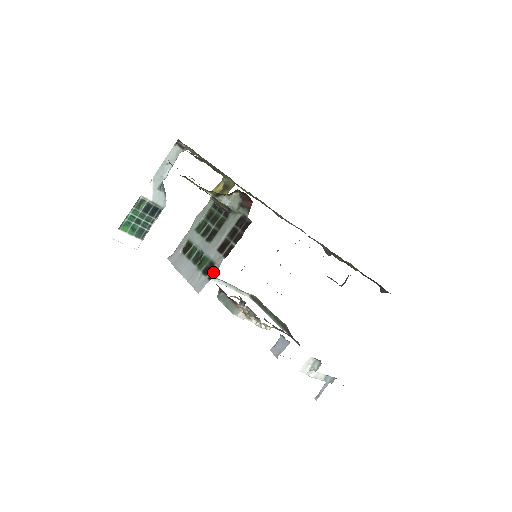
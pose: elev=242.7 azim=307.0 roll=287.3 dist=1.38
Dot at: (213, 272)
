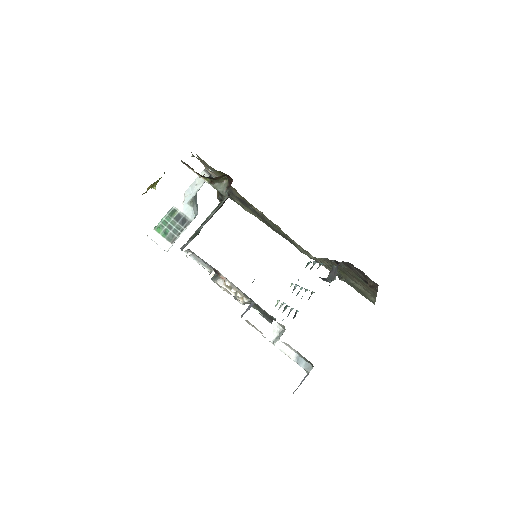
Dot at: occluded
